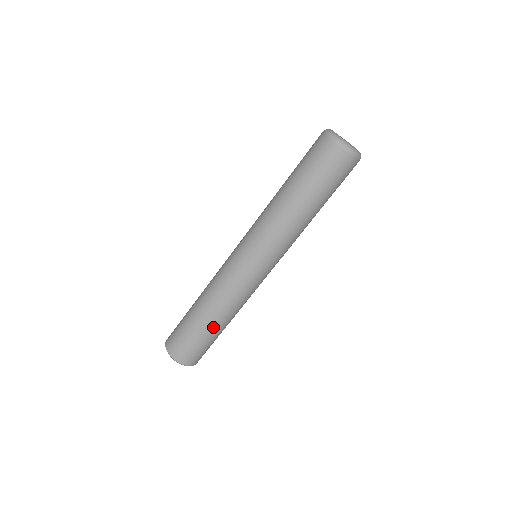
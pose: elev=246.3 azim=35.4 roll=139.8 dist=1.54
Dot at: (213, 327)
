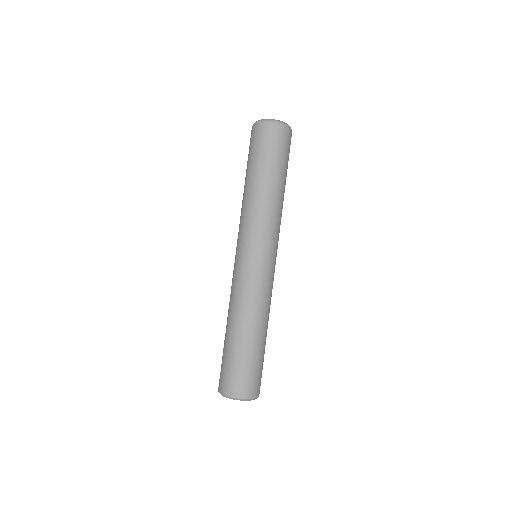
Dot at: (237, 338)
